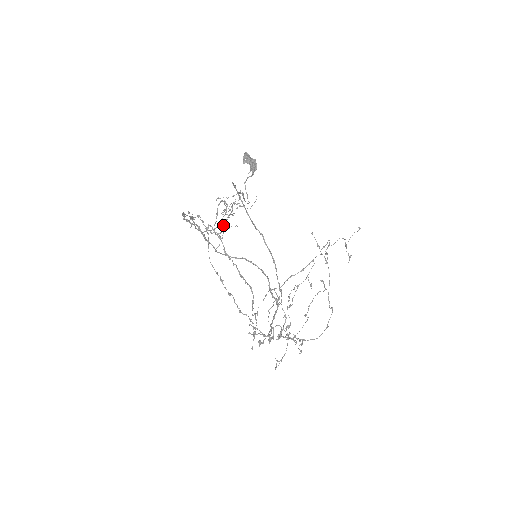
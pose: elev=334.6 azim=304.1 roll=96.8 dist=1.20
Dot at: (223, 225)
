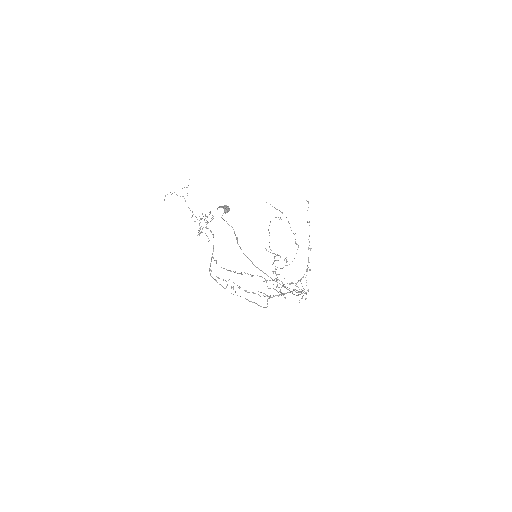
Dot at: occluded
